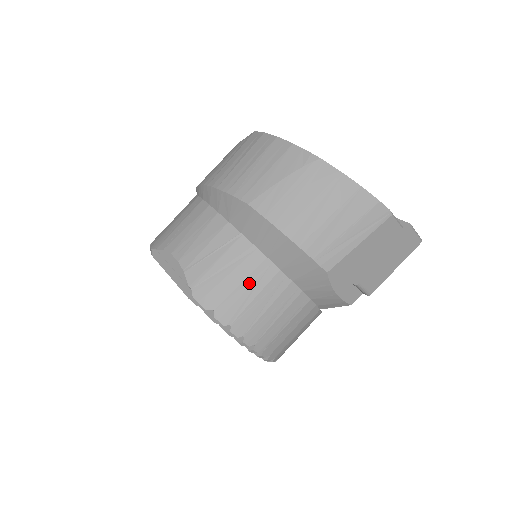
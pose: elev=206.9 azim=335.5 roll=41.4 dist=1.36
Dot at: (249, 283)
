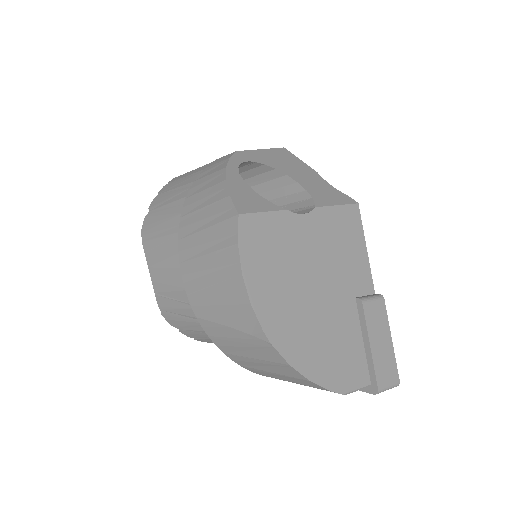
Dot at: occluded
